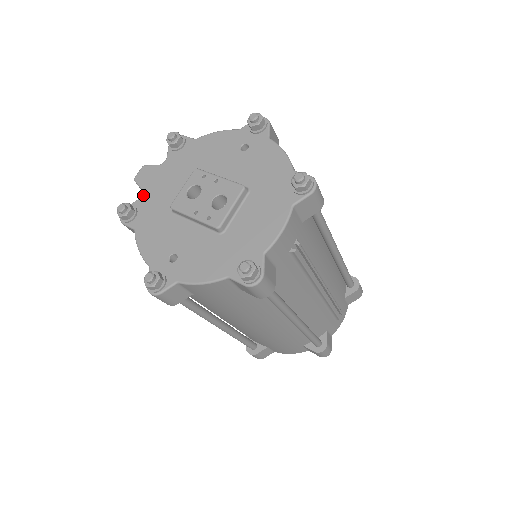
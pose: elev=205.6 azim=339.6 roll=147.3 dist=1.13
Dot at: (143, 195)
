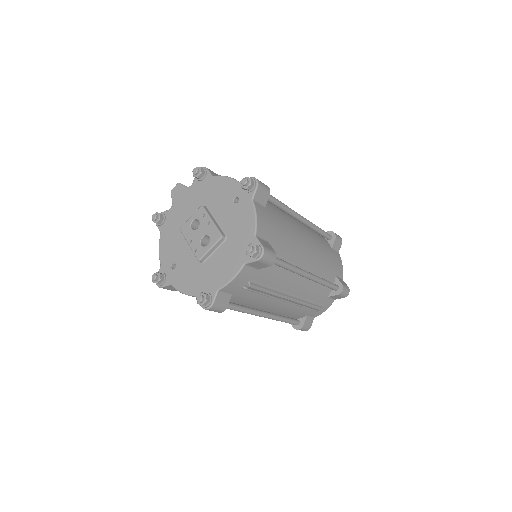
Dot at: (171, 208)
